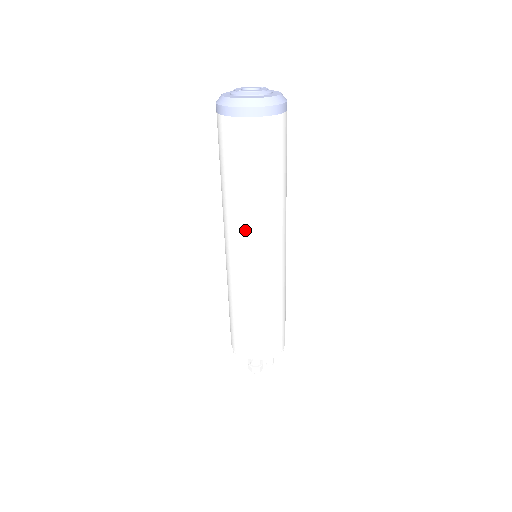
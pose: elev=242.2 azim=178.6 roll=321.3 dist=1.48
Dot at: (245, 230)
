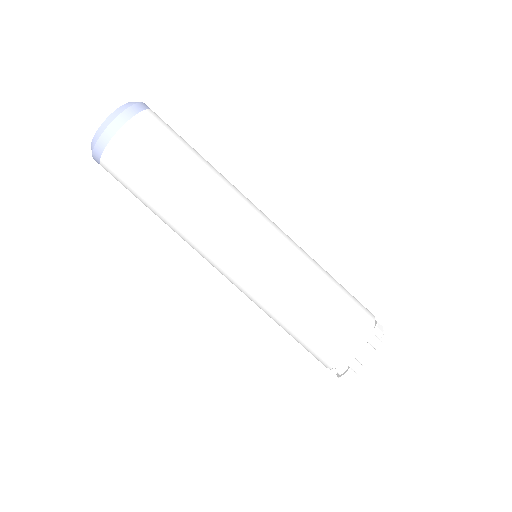
Dot at: occluded
